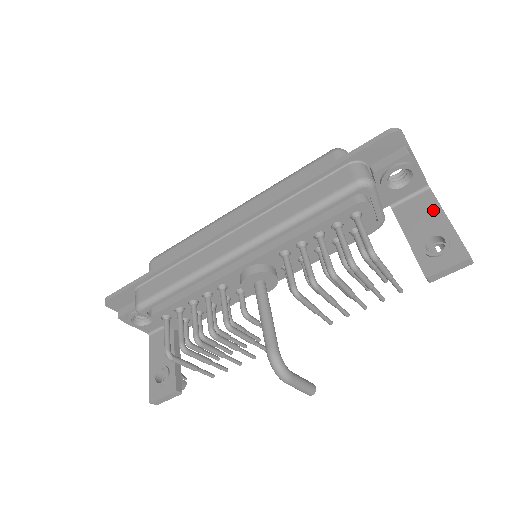
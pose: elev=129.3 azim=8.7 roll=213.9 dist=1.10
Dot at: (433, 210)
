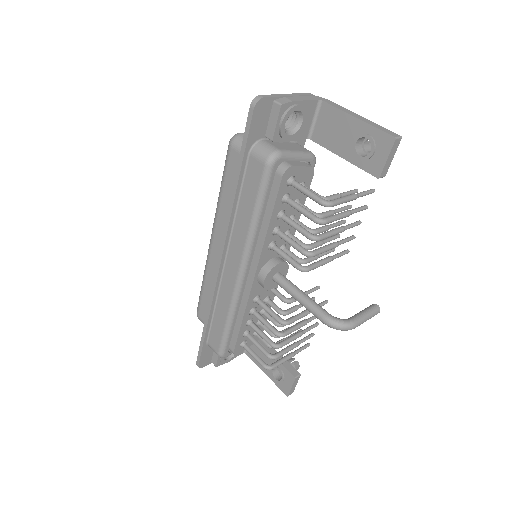
Dot at: (339, 118)
